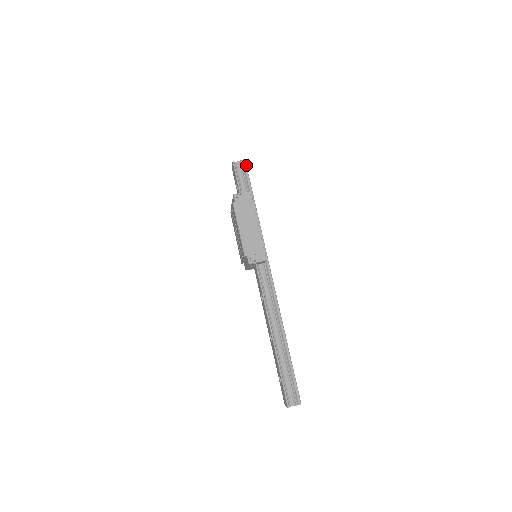
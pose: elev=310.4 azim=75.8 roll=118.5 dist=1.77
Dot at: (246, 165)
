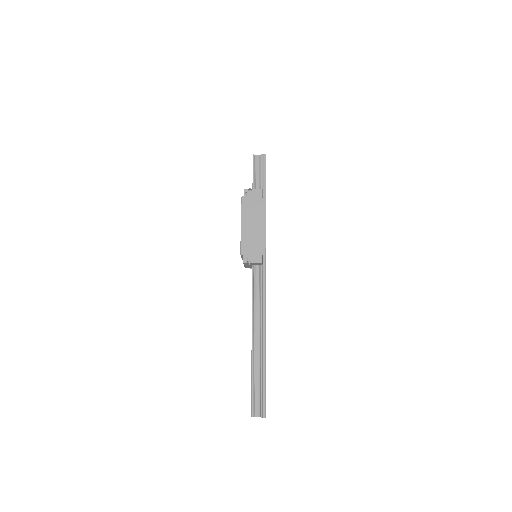
Dot at: occluded
